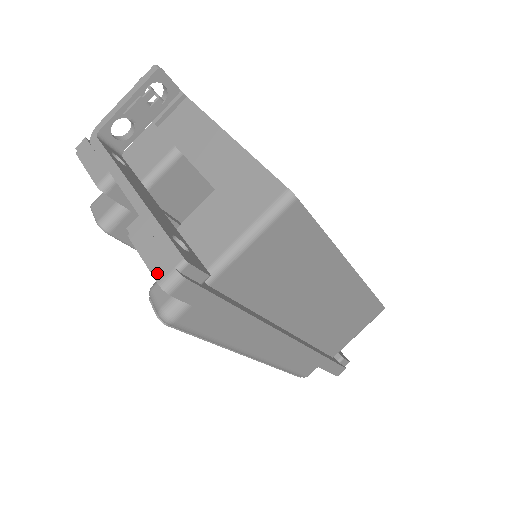
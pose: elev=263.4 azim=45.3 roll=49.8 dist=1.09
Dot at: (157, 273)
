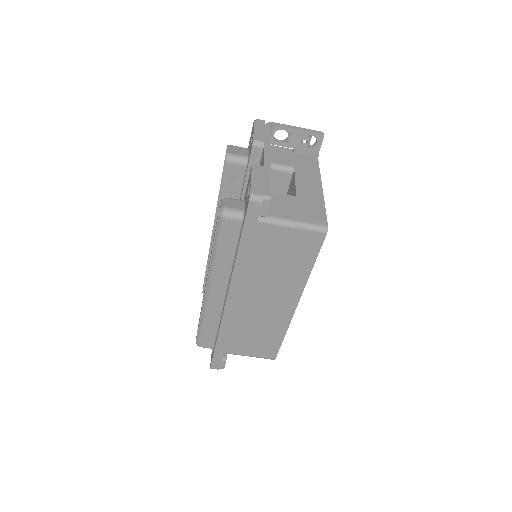
Dot at: (254, 189)
